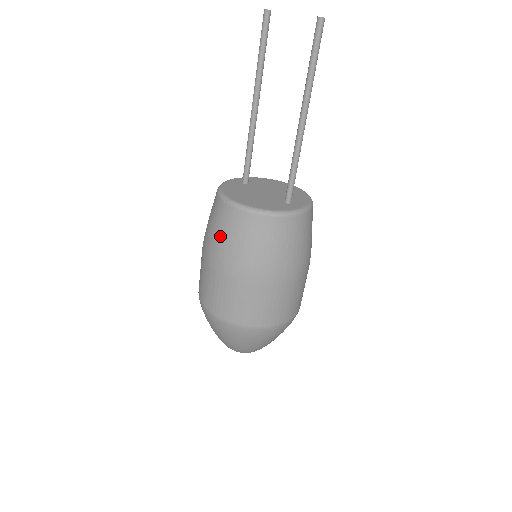
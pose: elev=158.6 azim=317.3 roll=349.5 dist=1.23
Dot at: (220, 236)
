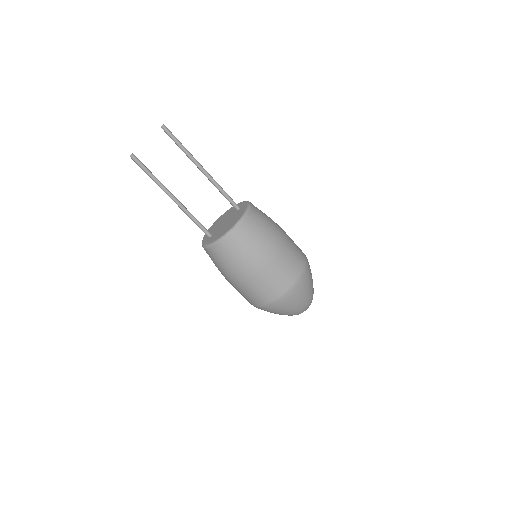
Dot at: (247, 250)
